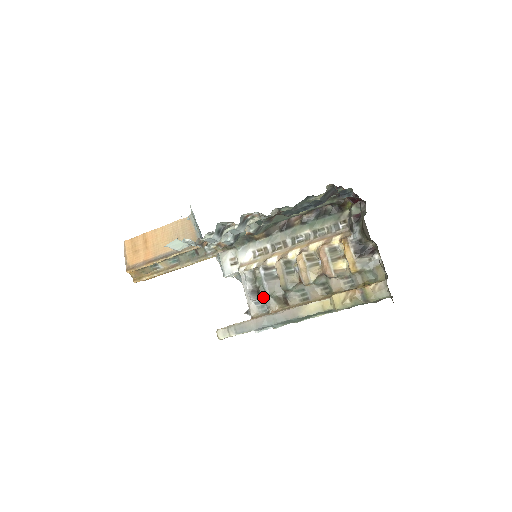
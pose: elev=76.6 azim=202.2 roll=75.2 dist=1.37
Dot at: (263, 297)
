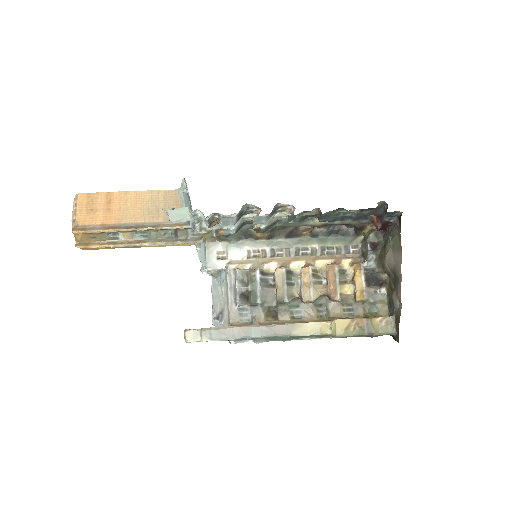
Dot at: (253, 304)
